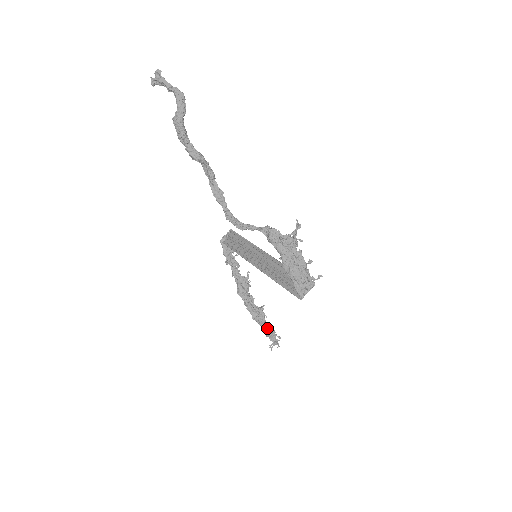
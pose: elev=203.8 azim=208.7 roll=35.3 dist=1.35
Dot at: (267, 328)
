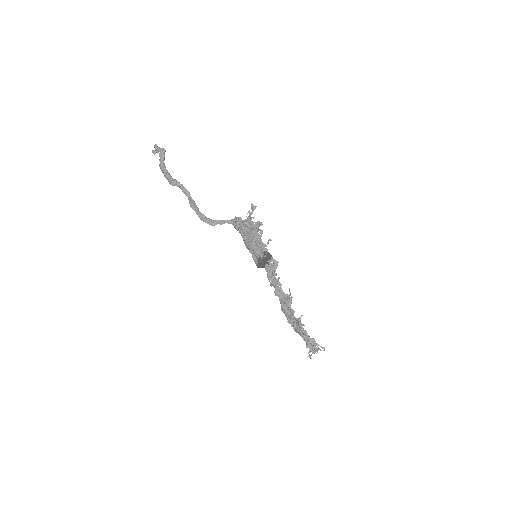
Dot at: (305, 337)
